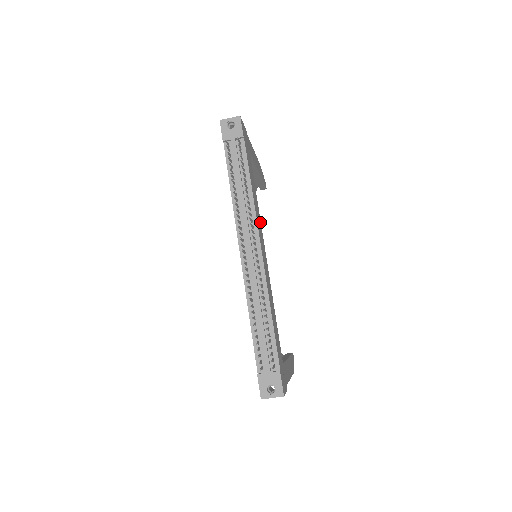
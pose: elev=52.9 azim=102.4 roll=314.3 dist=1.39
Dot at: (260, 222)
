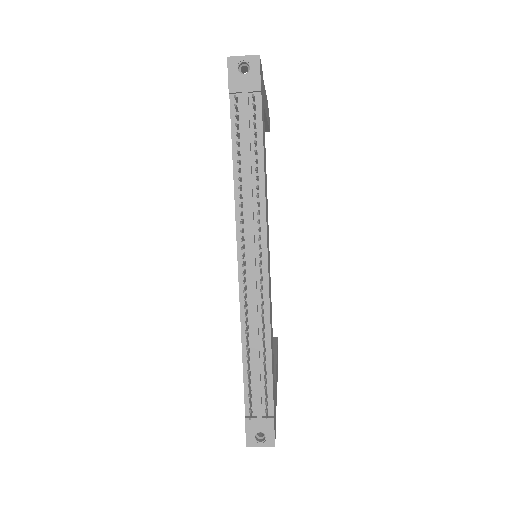
Dot at: (267, 213)
